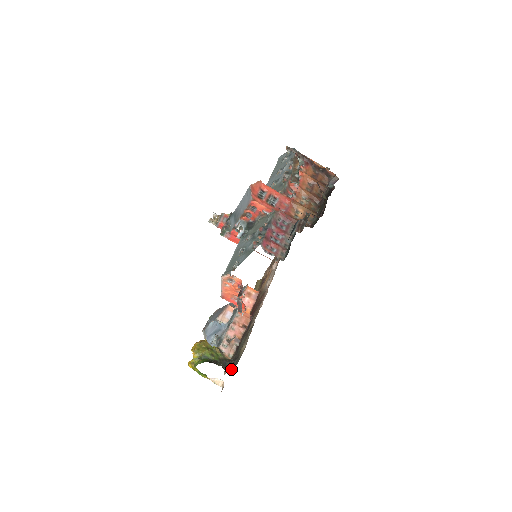
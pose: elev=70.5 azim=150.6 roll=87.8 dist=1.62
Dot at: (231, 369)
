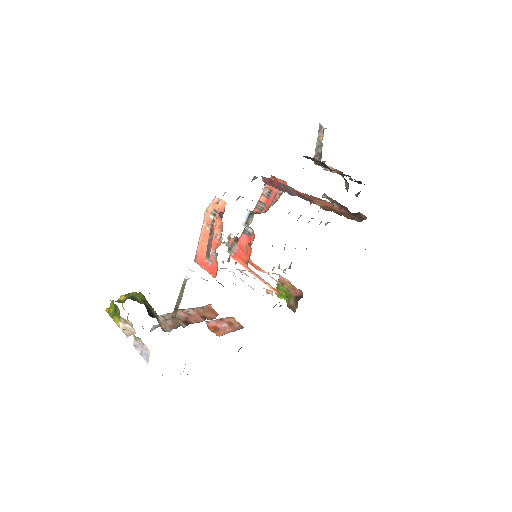
Dot at: occluded
